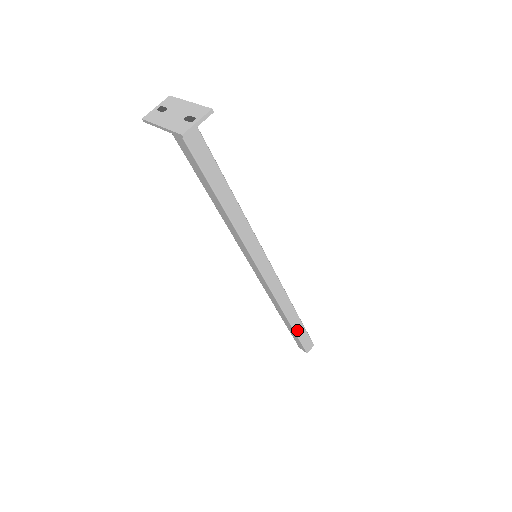
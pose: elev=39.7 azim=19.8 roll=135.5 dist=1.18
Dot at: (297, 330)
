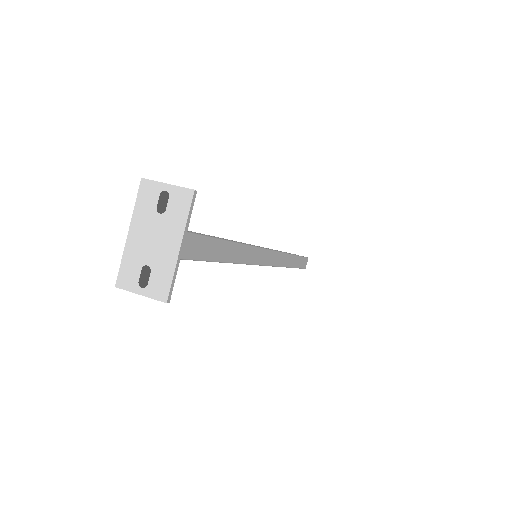
Dot at: occluded
